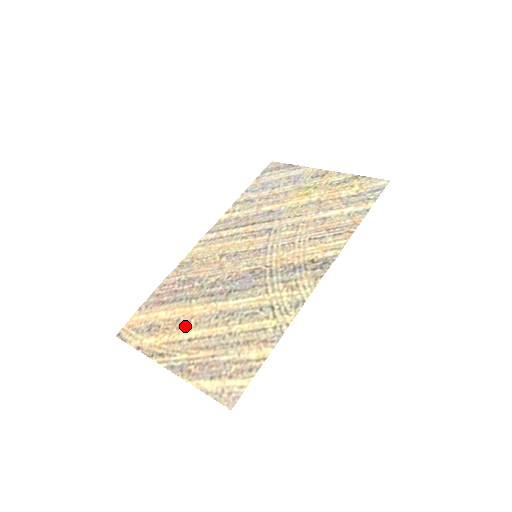
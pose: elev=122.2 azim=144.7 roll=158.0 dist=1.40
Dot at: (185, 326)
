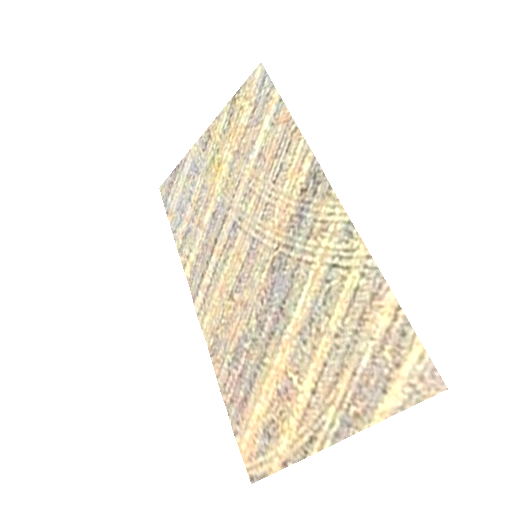
Dot at: (292, 388)
